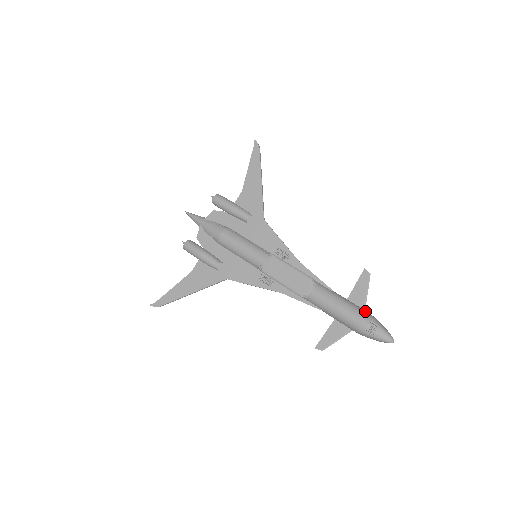
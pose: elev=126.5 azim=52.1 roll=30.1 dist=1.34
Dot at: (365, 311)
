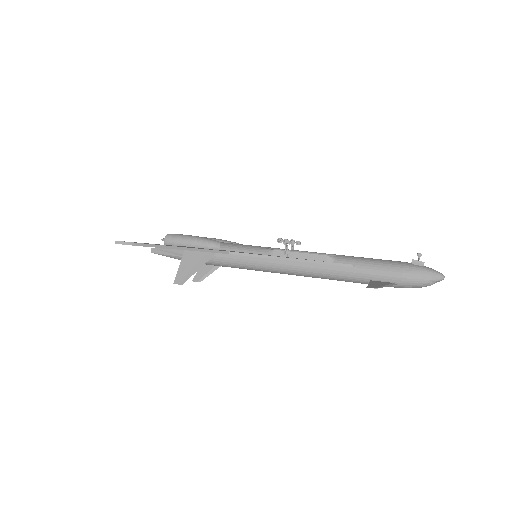
Dot at: occluded
